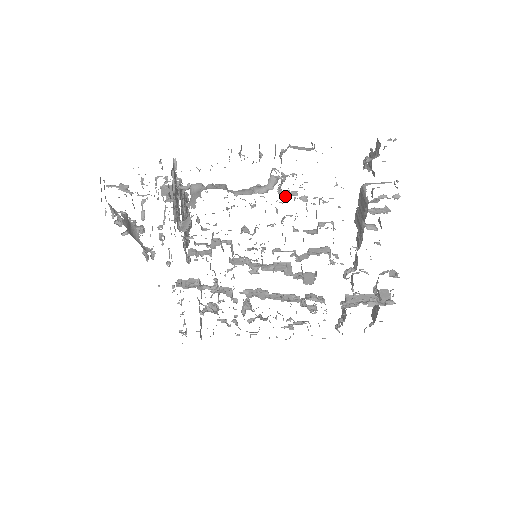
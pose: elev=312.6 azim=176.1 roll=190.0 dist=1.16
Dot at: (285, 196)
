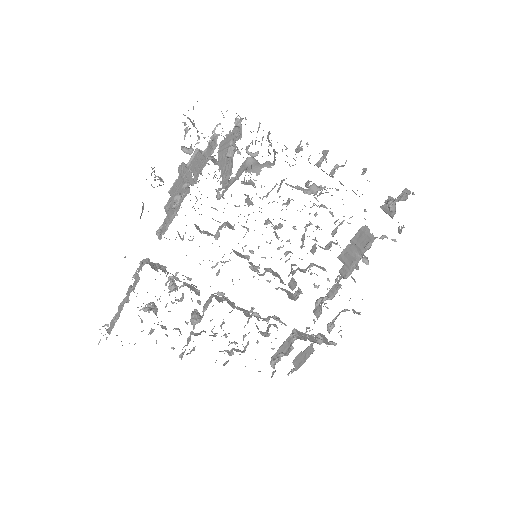
Dot at: occluded
